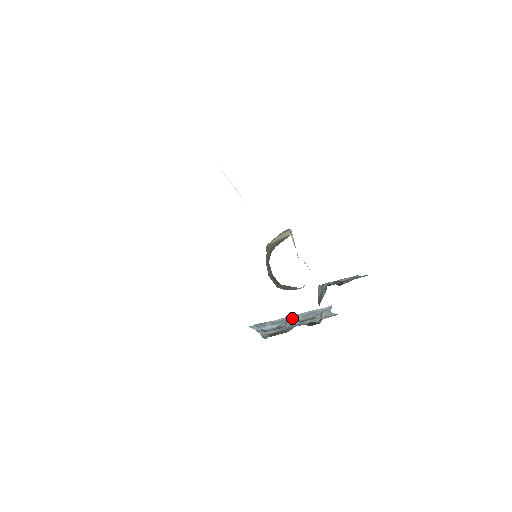
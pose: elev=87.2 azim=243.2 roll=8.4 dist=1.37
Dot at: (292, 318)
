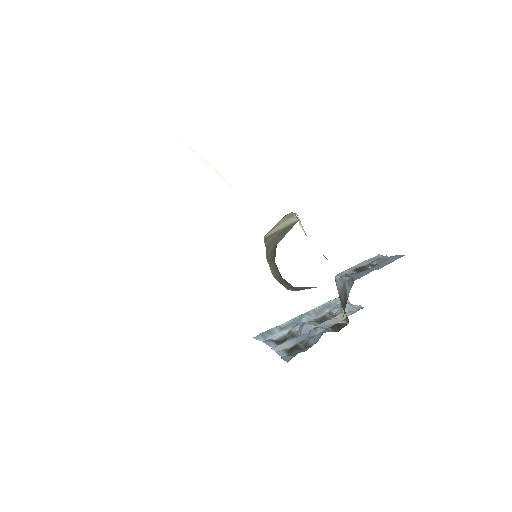
Dot at: (303, 318)
